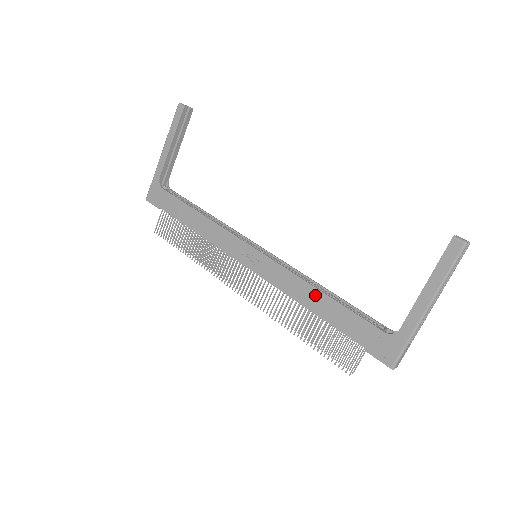
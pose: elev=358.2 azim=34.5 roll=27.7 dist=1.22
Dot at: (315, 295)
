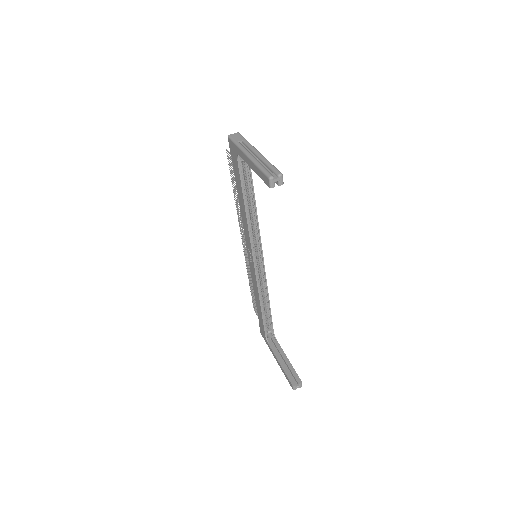
Dot at: (258, 301)
